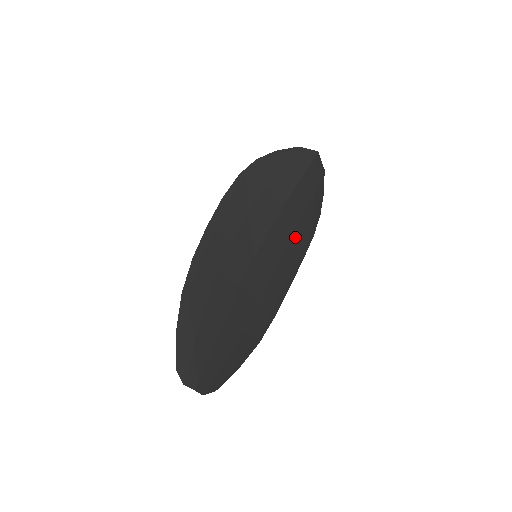
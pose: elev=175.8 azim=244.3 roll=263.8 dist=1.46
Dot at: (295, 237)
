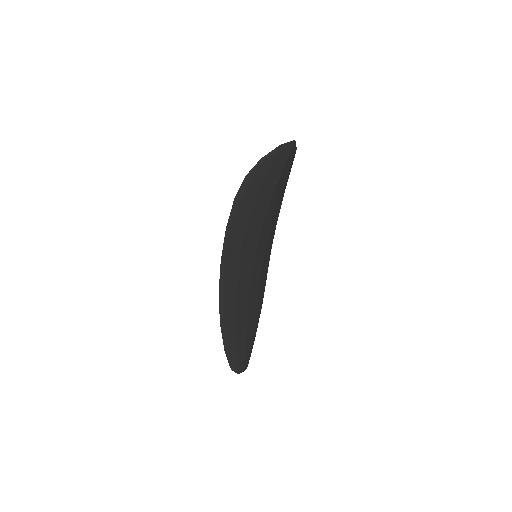
Dot at: (275, 215)
